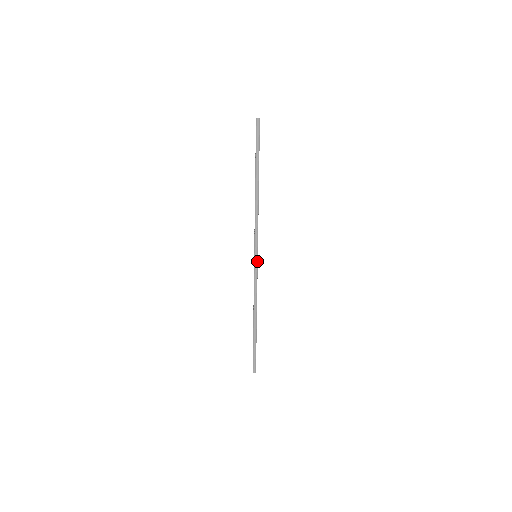
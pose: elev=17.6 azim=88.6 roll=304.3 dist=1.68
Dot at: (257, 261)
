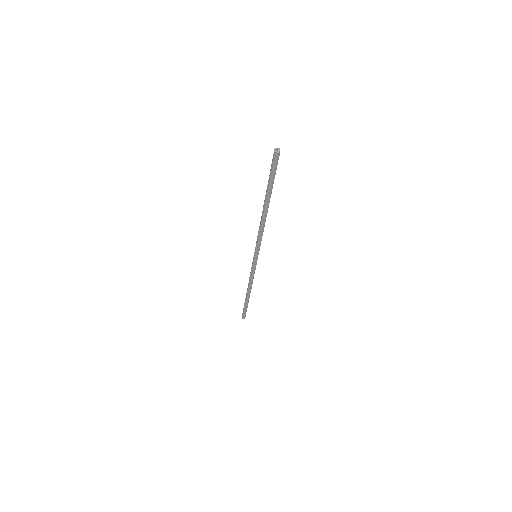
Dot at: occluded
